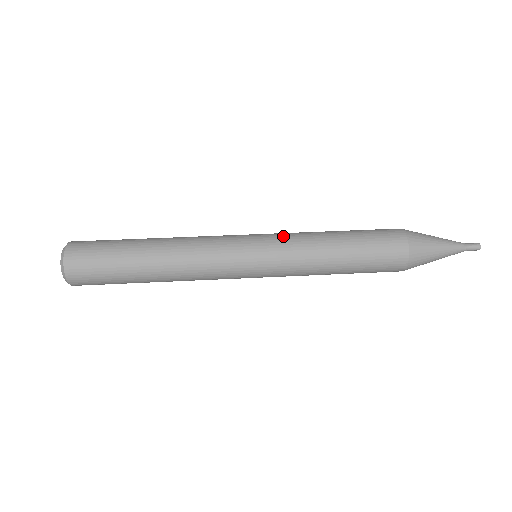
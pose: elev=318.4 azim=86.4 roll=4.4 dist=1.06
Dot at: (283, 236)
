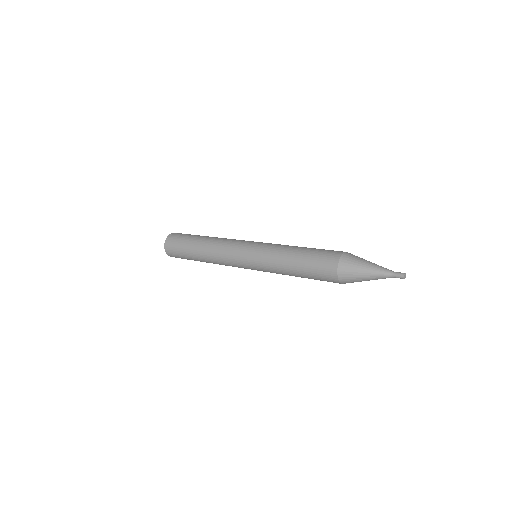
Dot at: (266, 247)
